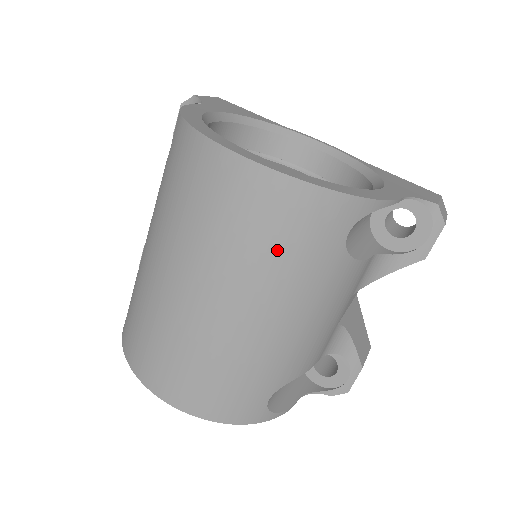
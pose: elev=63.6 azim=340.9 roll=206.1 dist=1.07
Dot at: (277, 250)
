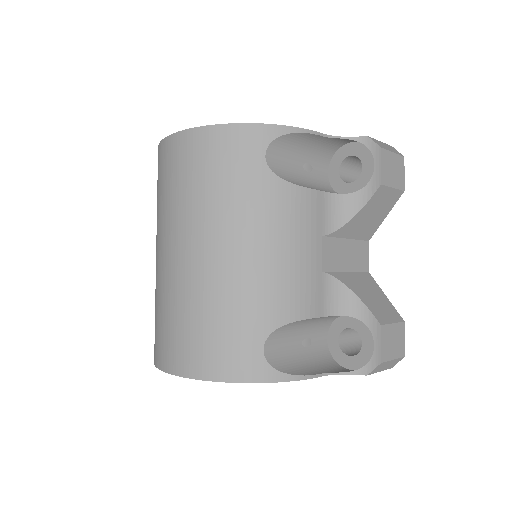
Dot at: (212, 184)
